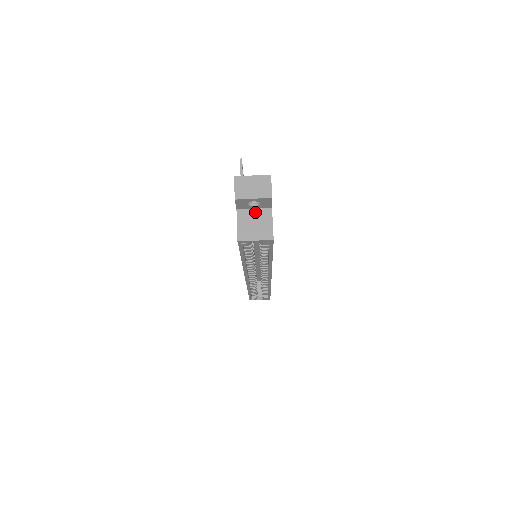
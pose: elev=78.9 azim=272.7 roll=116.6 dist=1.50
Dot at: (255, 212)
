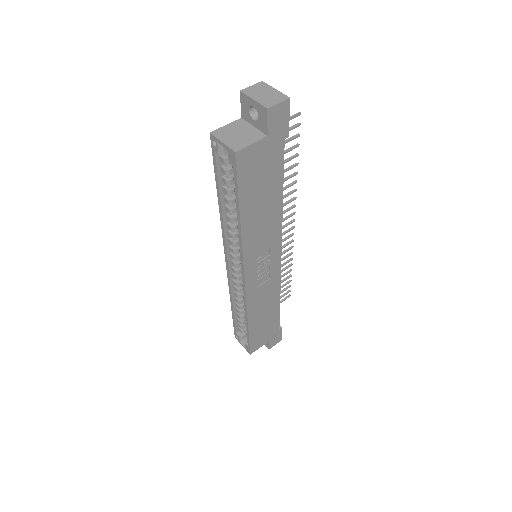
Dot at: (251, 128)
